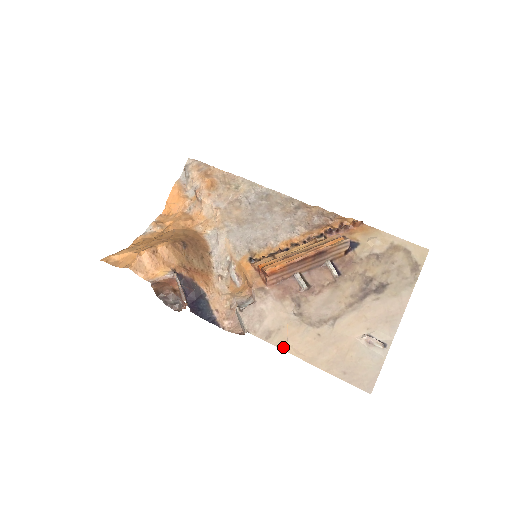
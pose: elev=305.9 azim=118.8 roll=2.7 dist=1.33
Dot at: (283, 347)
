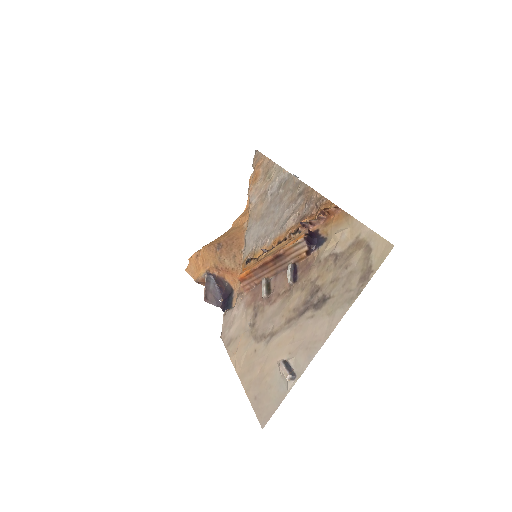
Dot at: (232, 357)
